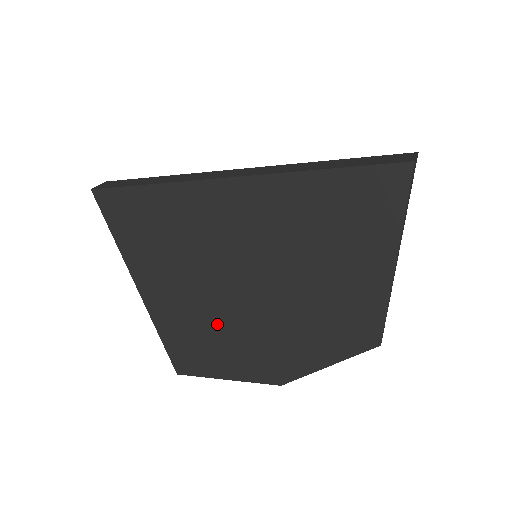
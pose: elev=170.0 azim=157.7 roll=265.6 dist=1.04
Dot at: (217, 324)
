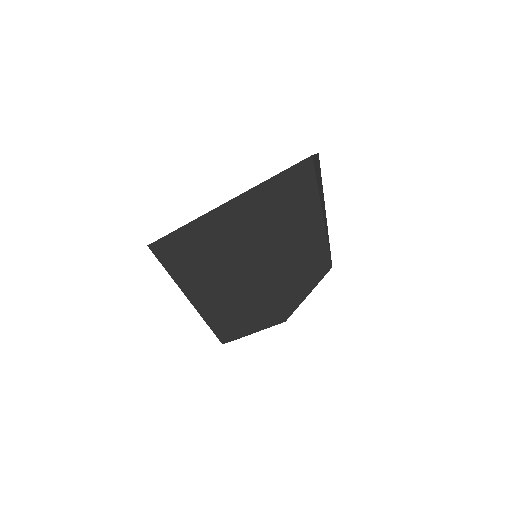
Dot at: (237, 298)
